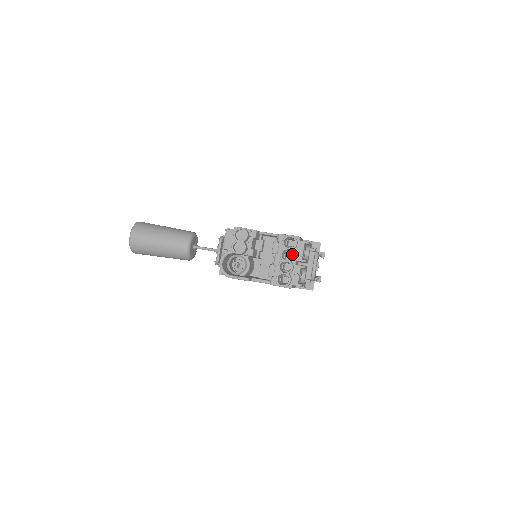
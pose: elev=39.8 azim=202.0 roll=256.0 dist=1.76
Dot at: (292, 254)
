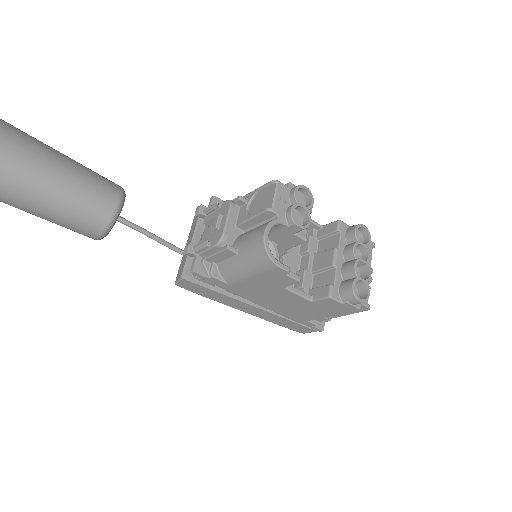
Dot at: occluded
